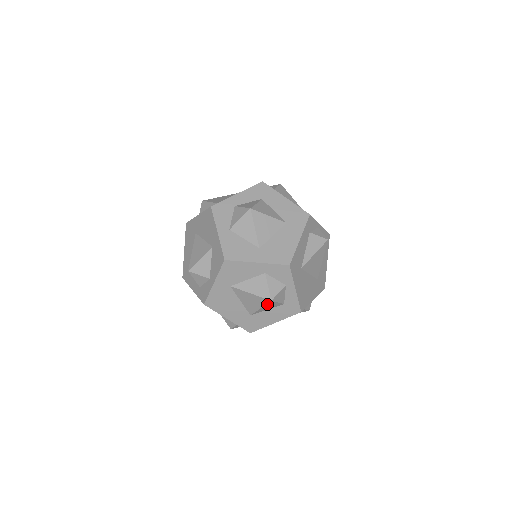
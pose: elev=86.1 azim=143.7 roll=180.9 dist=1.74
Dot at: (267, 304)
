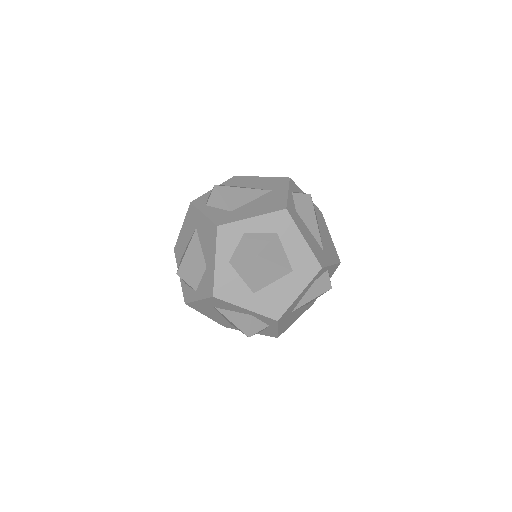
Dot at: occluded
